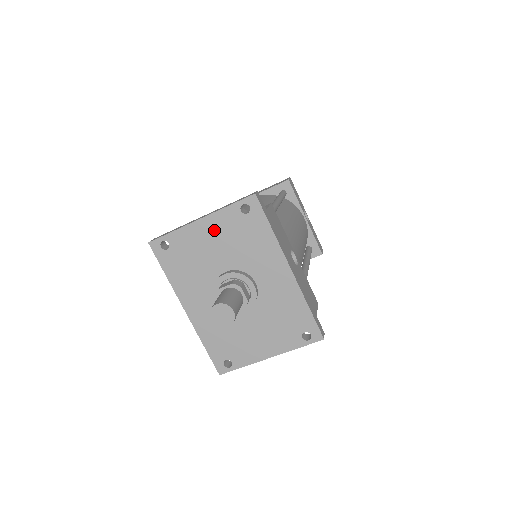
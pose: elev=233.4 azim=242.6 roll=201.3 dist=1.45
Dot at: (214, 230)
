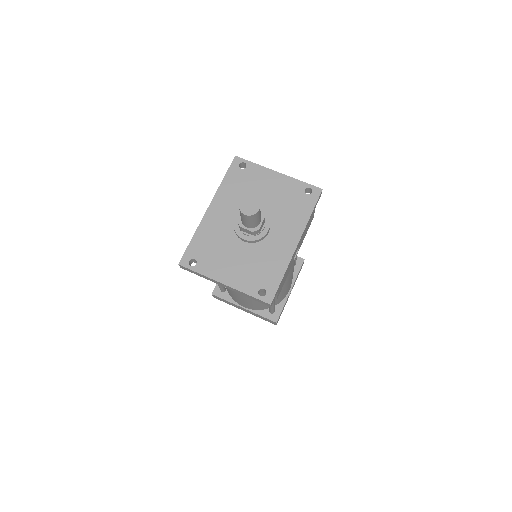
Dot at: (279, 184)
